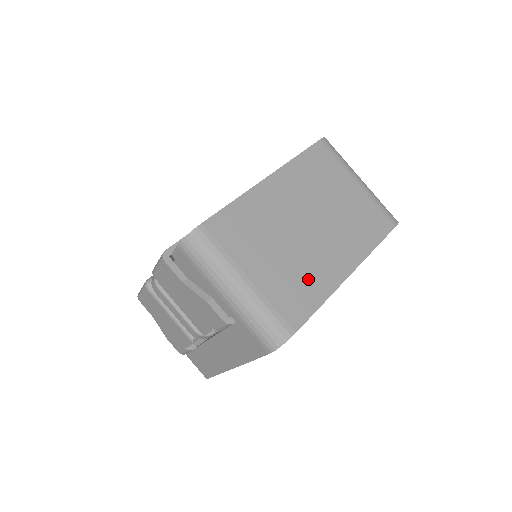
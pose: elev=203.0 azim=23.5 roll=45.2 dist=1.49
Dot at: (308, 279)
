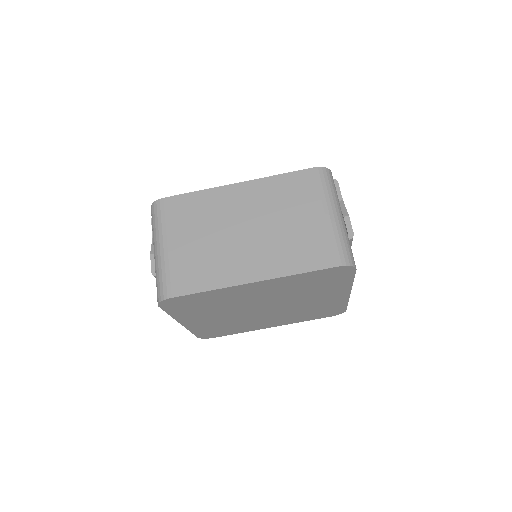
Dot at: (212, 268)
